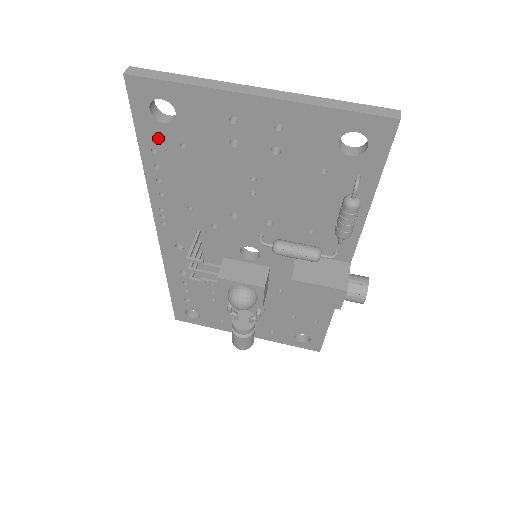
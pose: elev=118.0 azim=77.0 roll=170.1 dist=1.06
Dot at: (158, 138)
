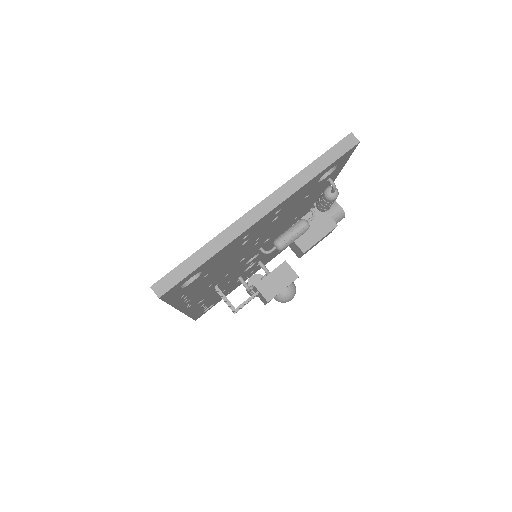
Dot at: (186, 290)
